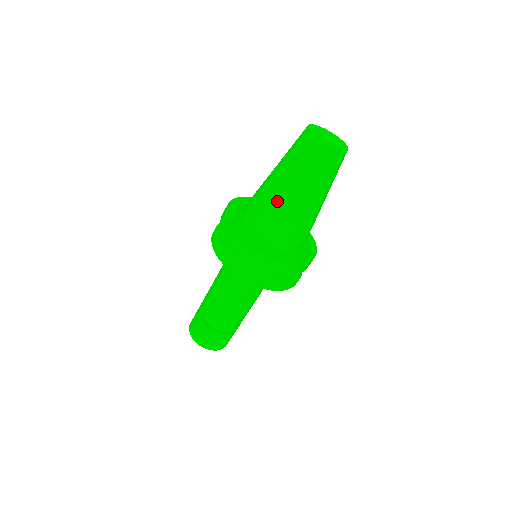
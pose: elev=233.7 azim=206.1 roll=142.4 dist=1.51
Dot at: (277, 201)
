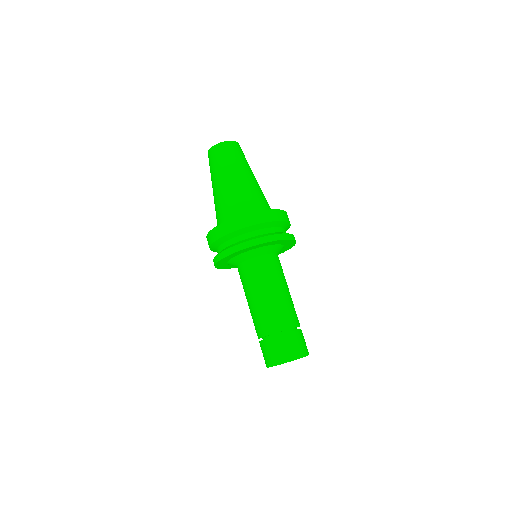
Dot at: (214, 202)
